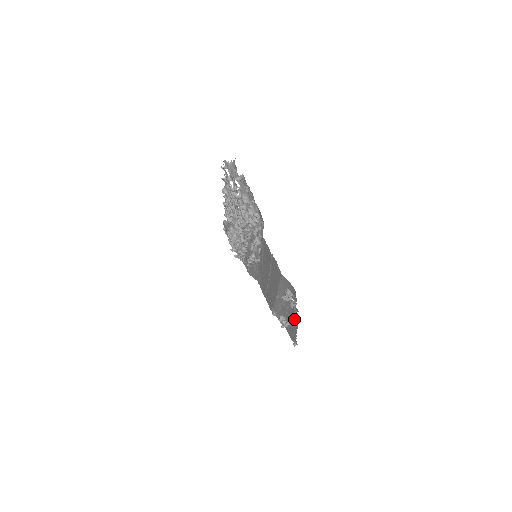
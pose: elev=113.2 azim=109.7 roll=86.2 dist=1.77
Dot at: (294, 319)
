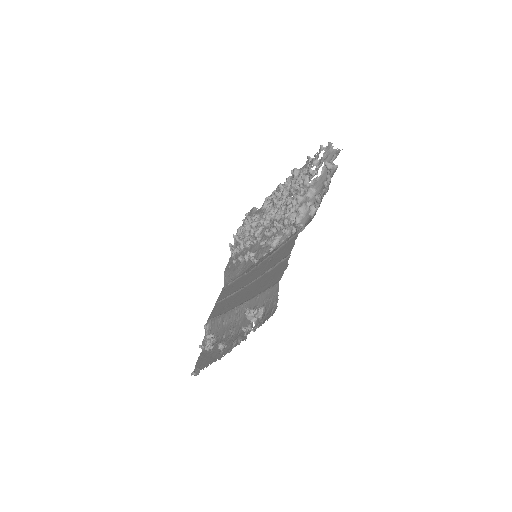
Dot at: (226, 347)
